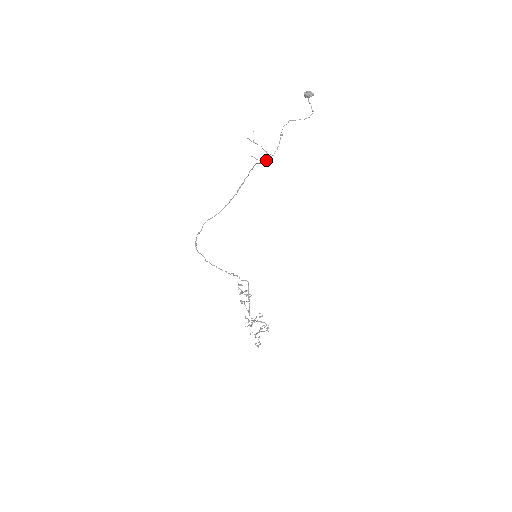
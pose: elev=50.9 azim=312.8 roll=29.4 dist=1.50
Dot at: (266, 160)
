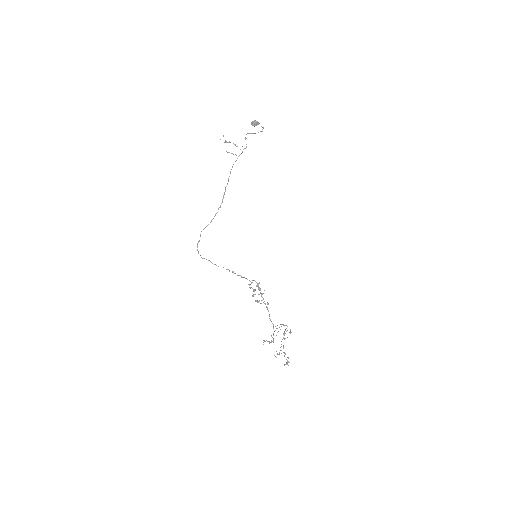
Dot at: (240, 154)
